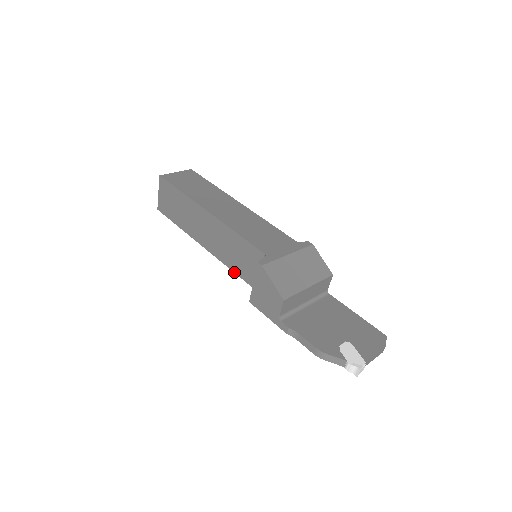
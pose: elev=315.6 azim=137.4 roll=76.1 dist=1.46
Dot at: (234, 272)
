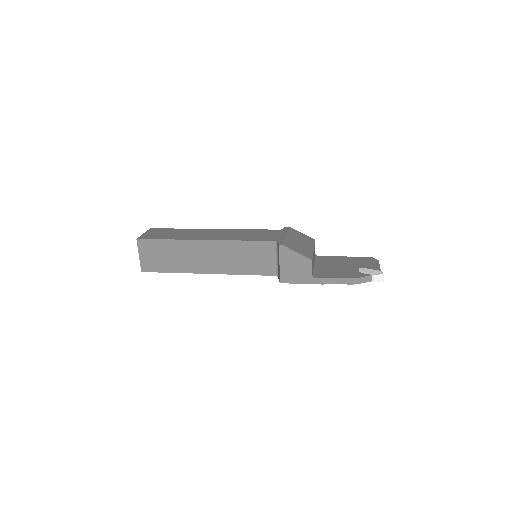
Dot at: occluded
